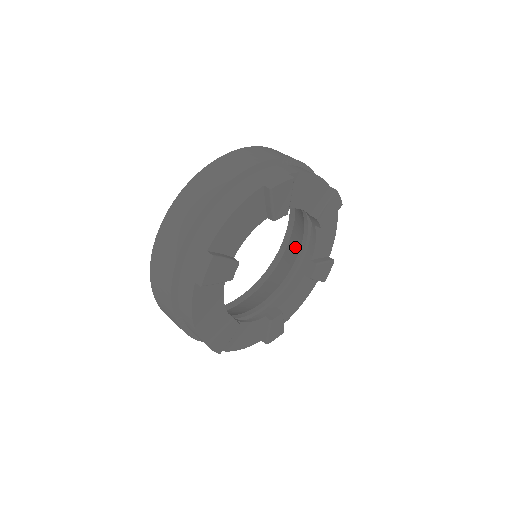
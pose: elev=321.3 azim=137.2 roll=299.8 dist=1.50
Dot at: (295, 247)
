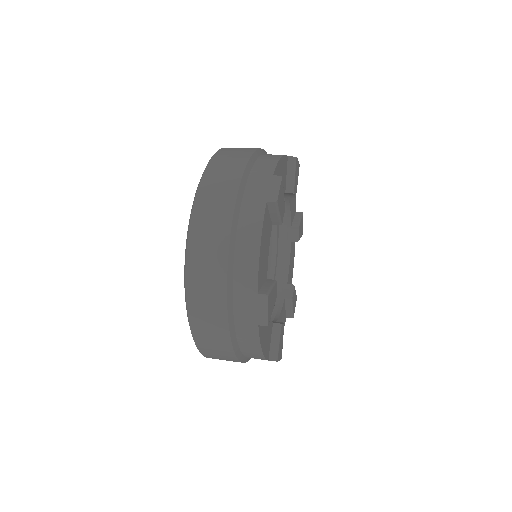
Dot at: occluded
